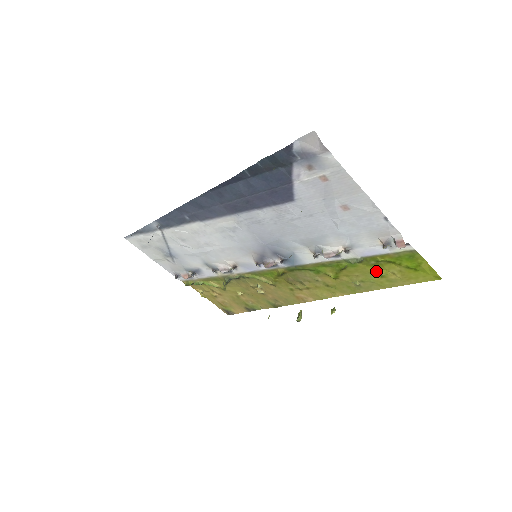
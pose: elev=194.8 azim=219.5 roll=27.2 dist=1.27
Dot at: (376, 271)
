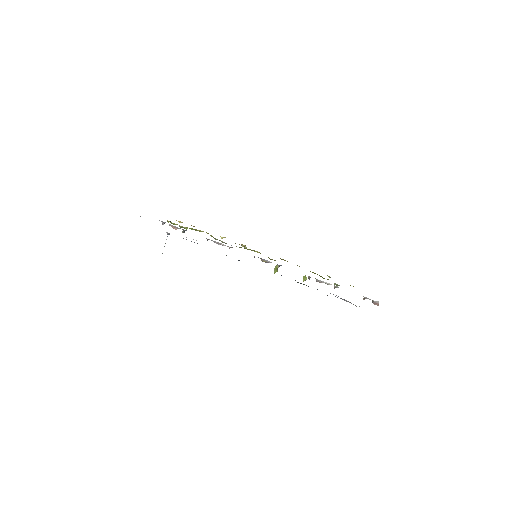
Dot at: occluded
